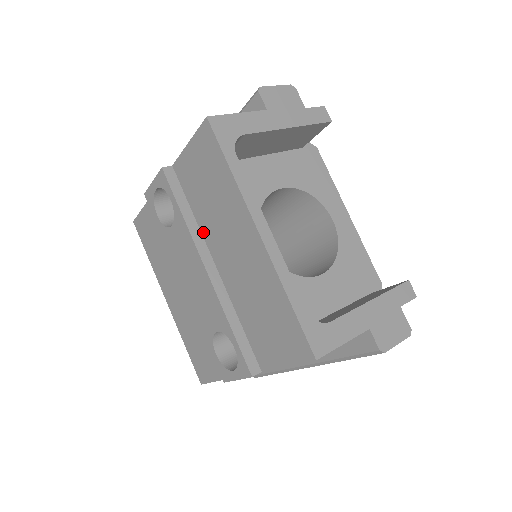
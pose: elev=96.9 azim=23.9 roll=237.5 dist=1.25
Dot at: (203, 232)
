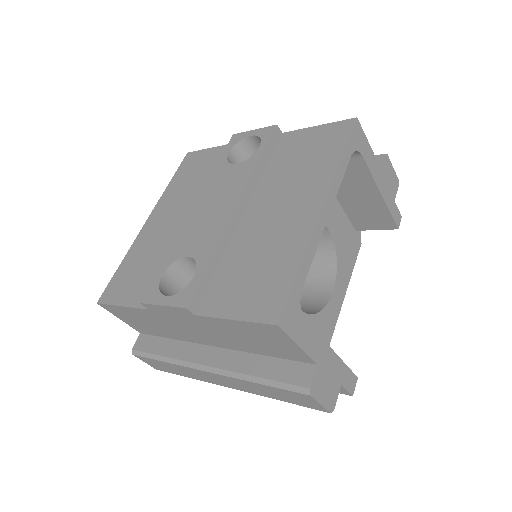
Dot at: (260, 185)
